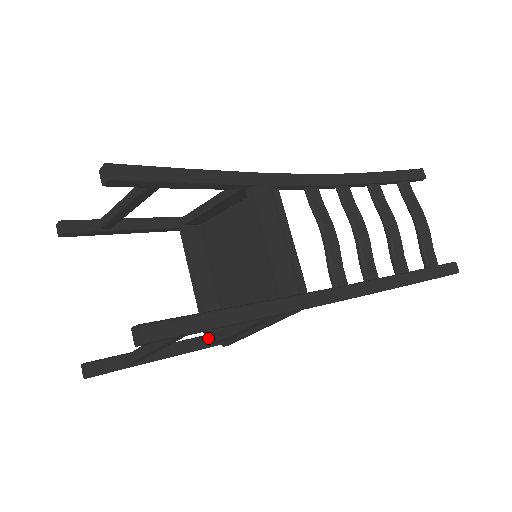
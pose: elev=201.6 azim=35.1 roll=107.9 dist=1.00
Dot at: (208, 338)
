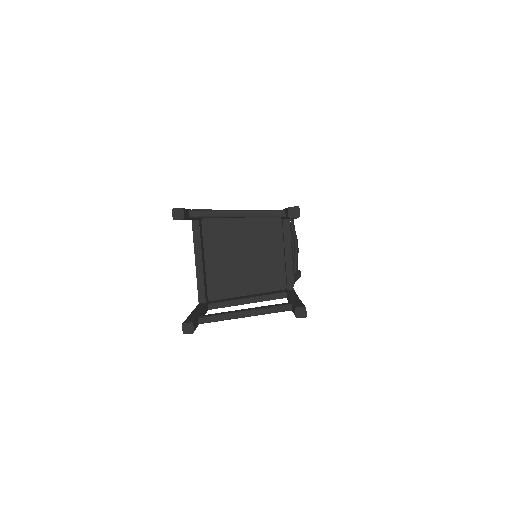
Dot at: (207, 305)
